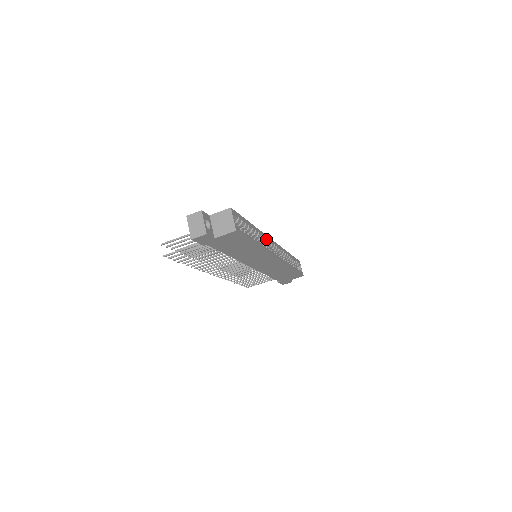
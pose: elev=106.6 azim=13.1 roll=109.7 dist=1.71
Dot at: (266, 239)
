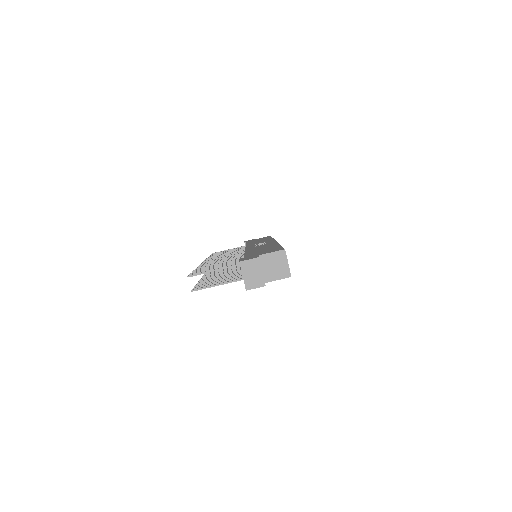
Dot at: occluded
